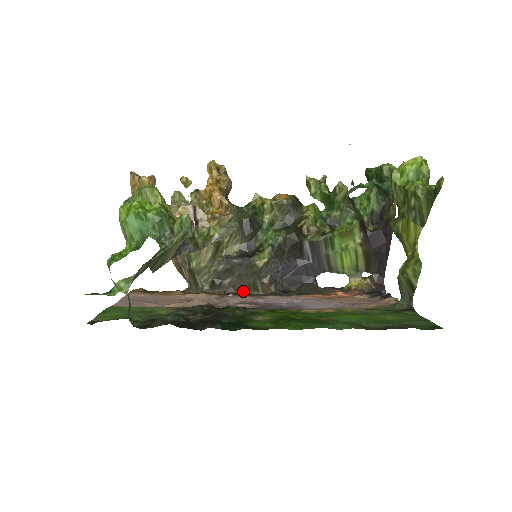
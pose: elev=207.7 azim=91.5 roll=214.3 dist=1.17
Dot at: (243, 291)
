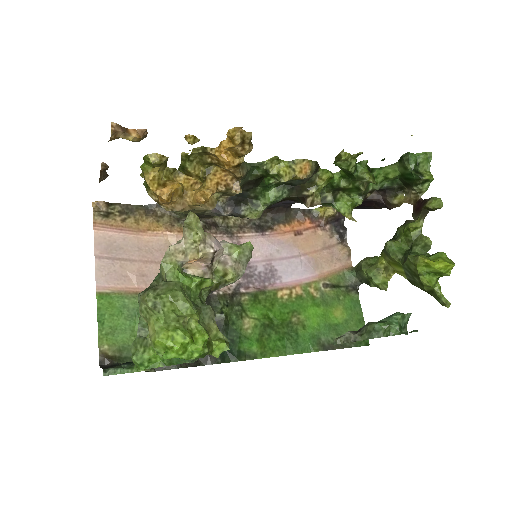
Dot at: (219, 217)
